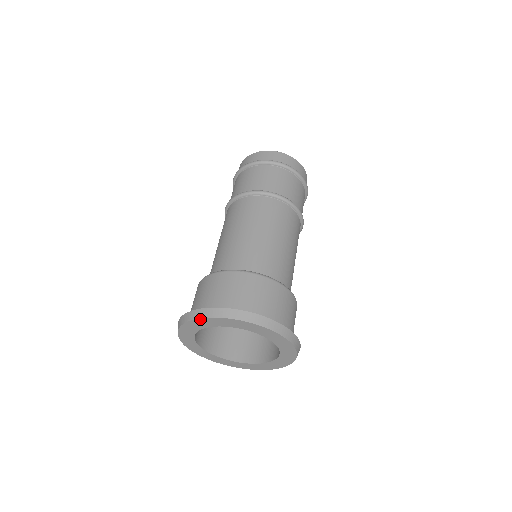
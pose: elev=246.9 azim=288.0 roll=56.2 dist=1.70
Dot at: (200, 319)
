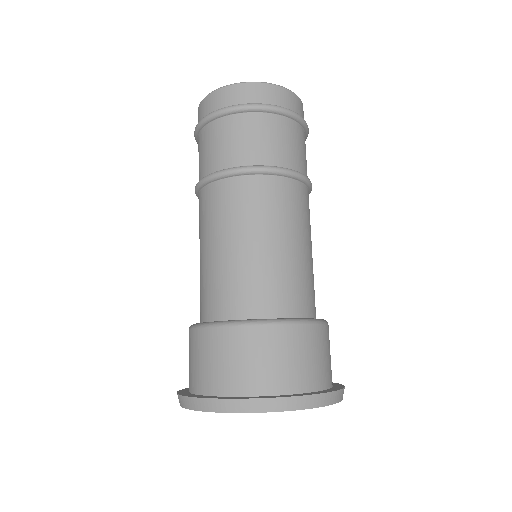
Dot at: occluded
